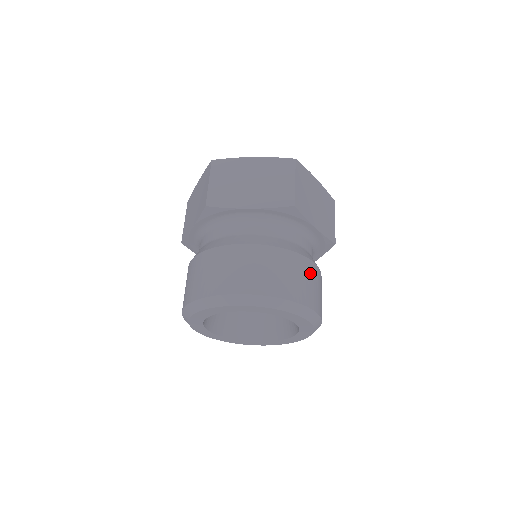
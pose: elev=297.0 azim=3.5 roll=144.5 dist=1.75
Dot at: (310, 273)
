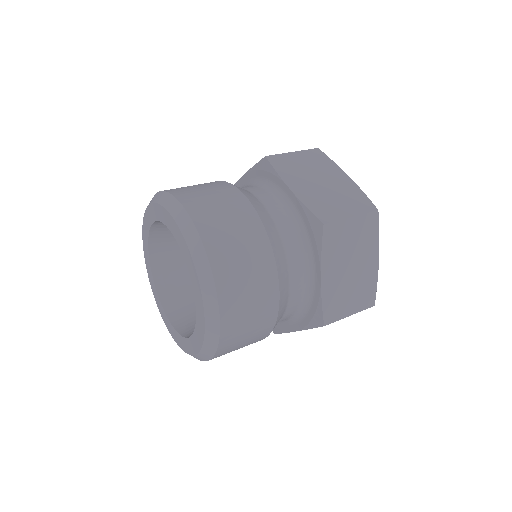
Dot at: (230, 200)
